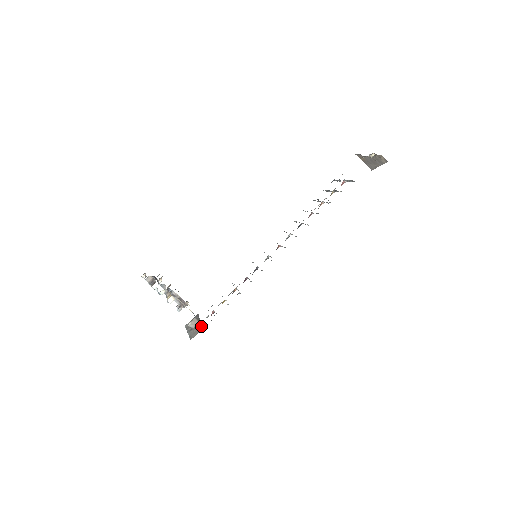
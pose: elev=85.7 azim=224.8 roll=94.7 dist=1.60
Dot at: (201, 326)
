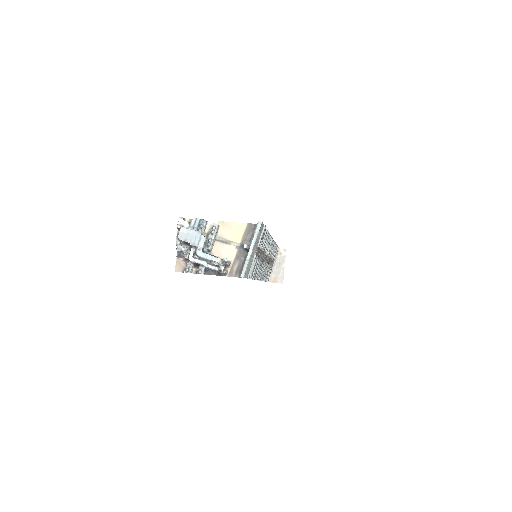
Dot at: occluded
